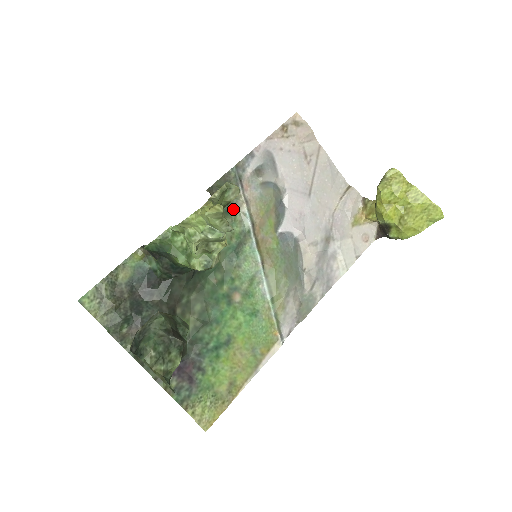
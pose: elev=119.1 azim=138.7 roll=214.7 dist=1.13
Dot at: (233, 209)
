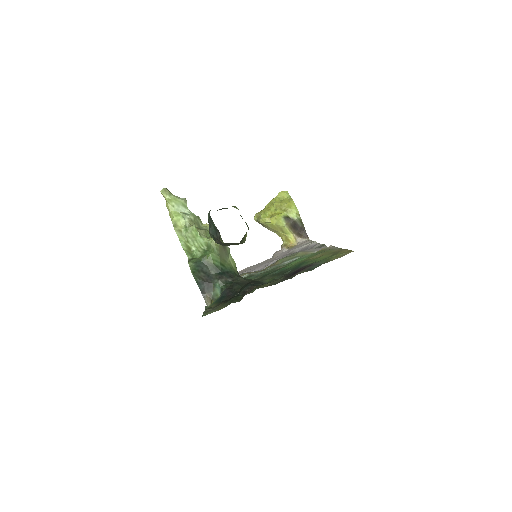
Dot at: occluded
